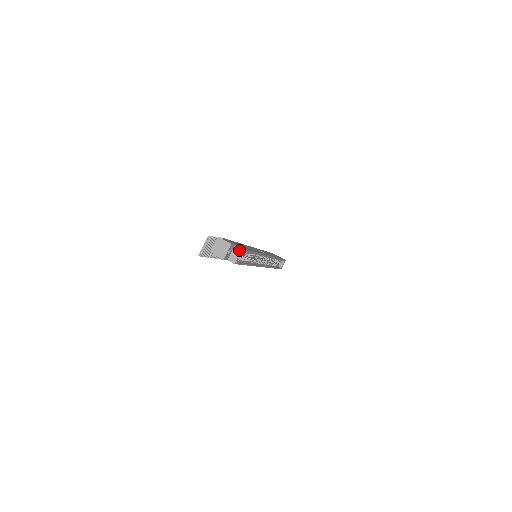
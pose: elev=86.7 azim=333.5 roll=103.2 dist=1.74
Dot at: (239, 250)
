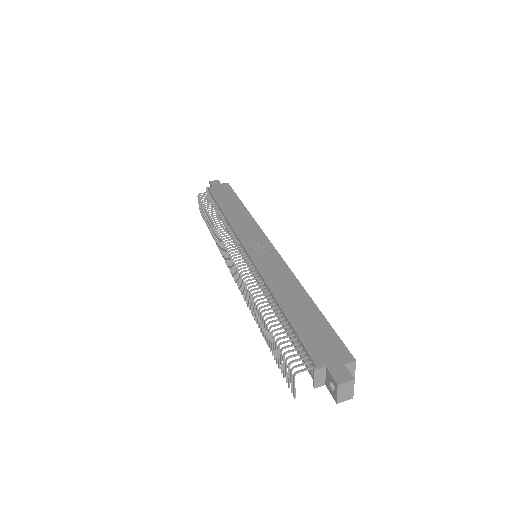
Dot at: (353, 365)
